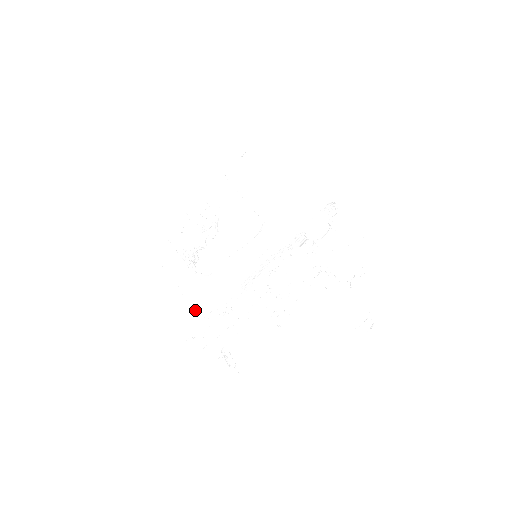
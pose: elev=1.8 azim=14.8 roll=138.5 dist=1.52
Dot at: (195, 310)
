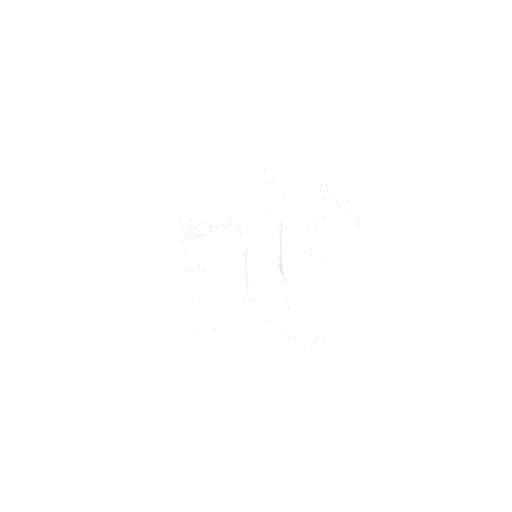
Dot at: (273, 321)
